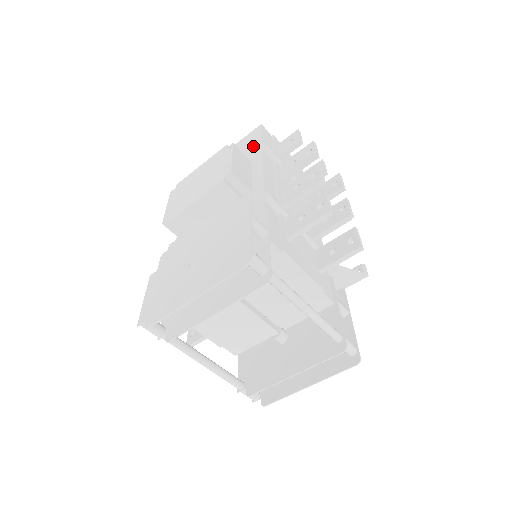
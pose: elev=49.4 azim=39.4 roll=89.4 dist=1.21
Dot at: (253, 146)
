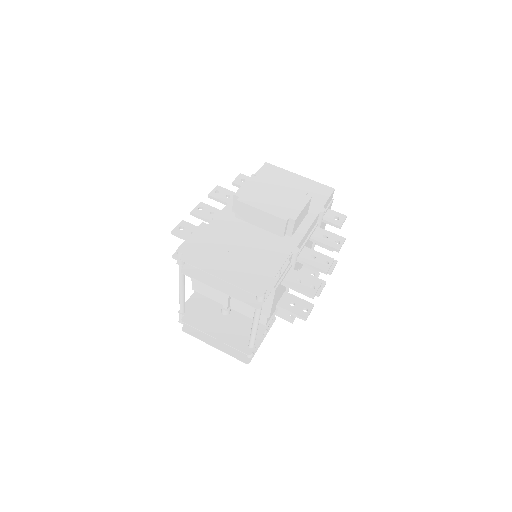
Dot at: (318, 200)
